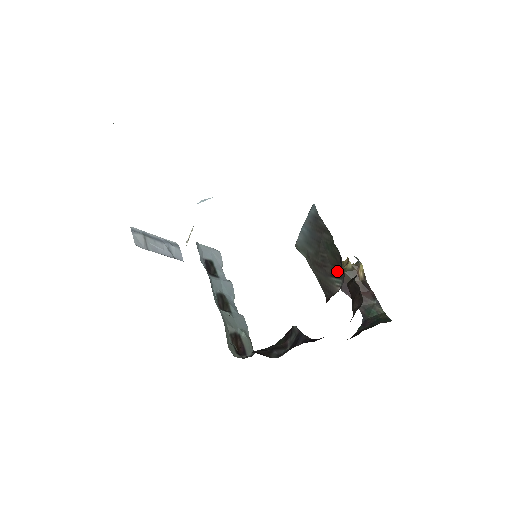
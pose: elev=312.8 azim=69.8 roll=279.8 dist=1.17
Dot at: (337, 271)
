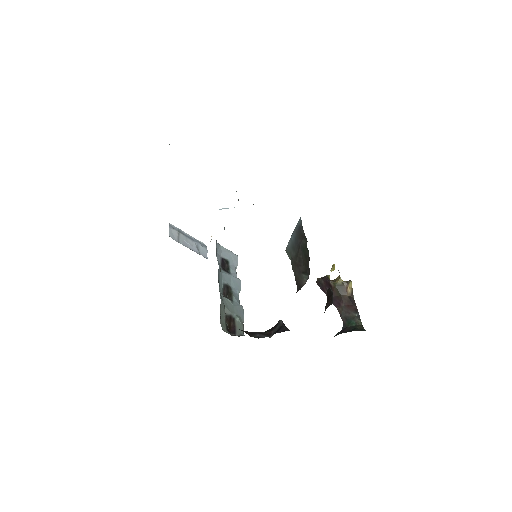
Dot at: (306, 269)
